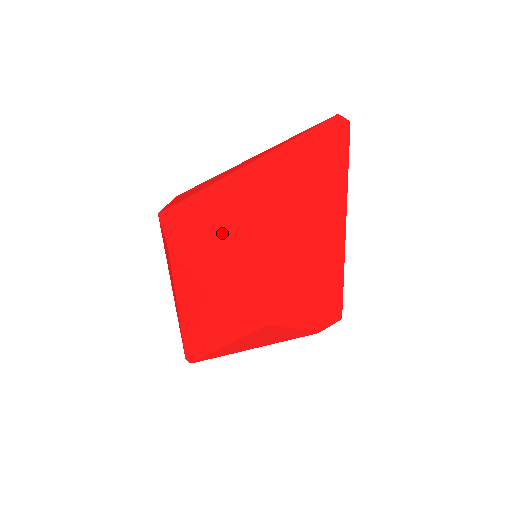
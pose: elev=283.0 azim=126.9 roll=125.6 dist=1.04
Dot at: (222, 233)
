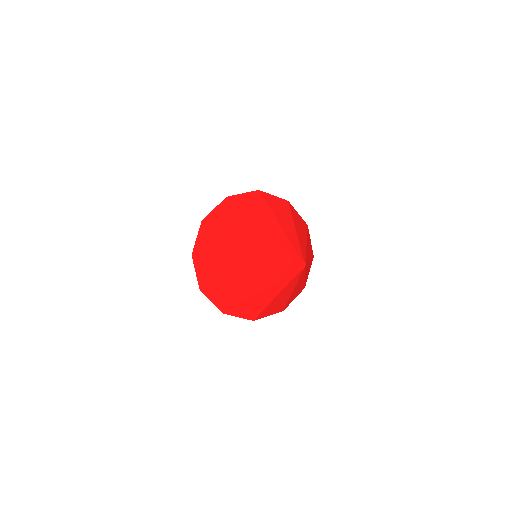
Dot at: (215, 270)
